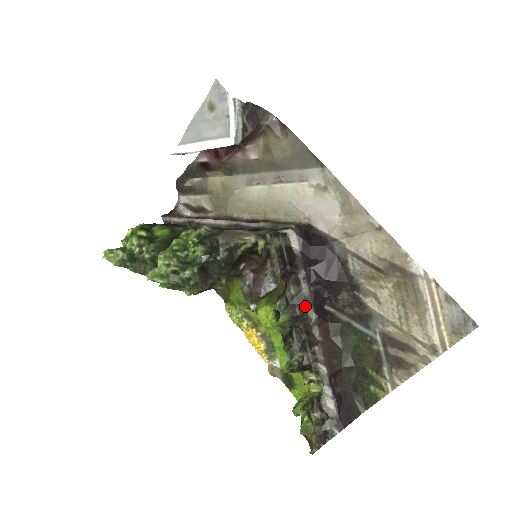
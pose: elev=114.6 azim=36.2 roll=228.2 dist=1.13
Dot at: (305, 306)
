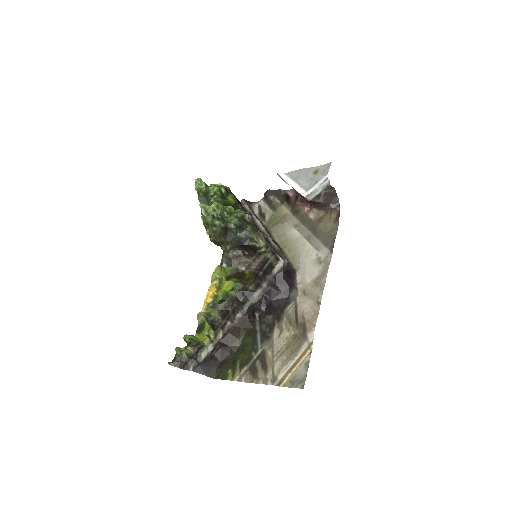
Dot at: (248, 300)
